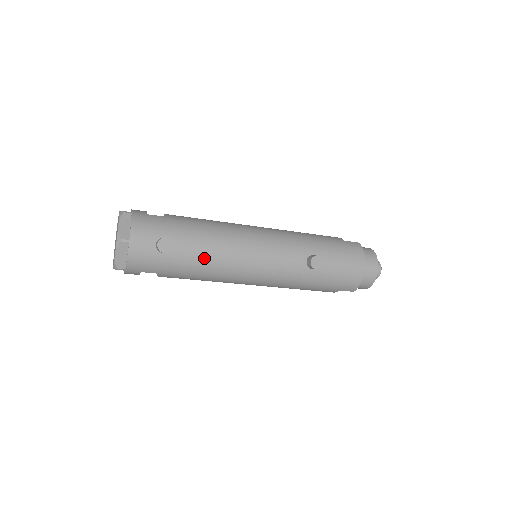
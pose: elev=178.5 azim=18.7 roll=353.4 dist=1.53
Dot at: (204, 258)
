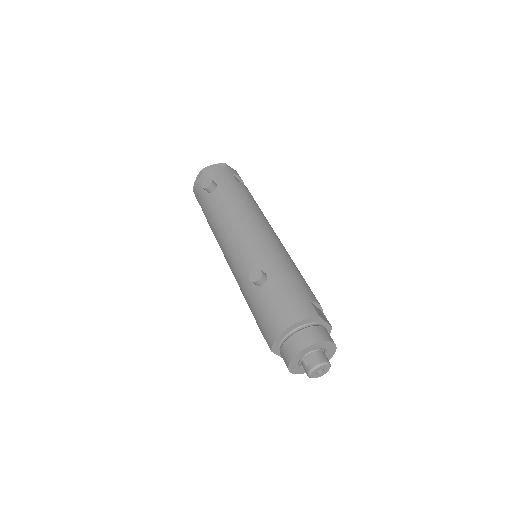
Dot at: (217, 212)
